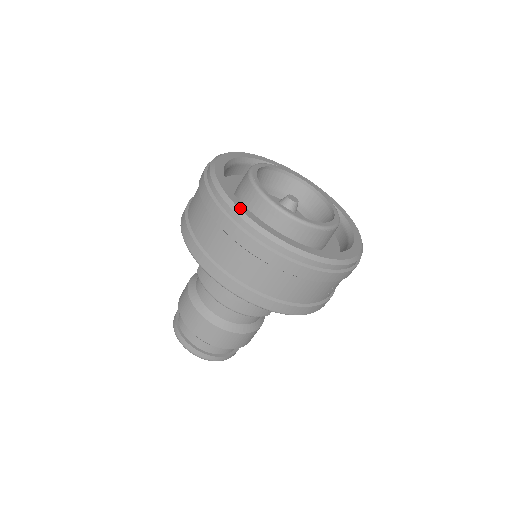
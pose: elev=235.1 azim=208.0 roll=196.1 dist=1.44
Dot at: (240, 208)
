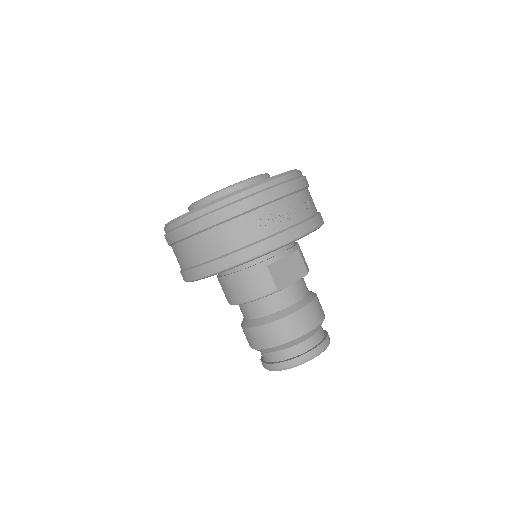
Dot at: occluded
